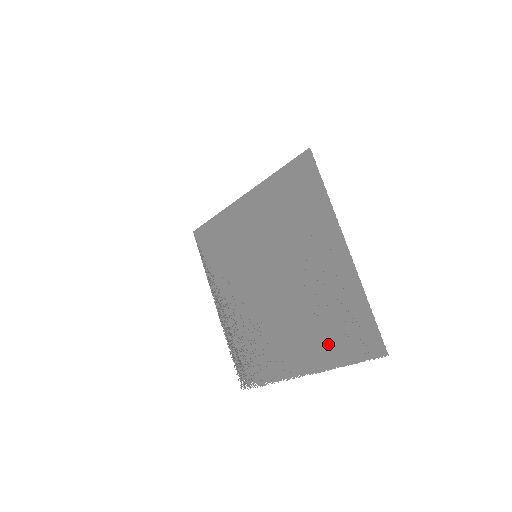
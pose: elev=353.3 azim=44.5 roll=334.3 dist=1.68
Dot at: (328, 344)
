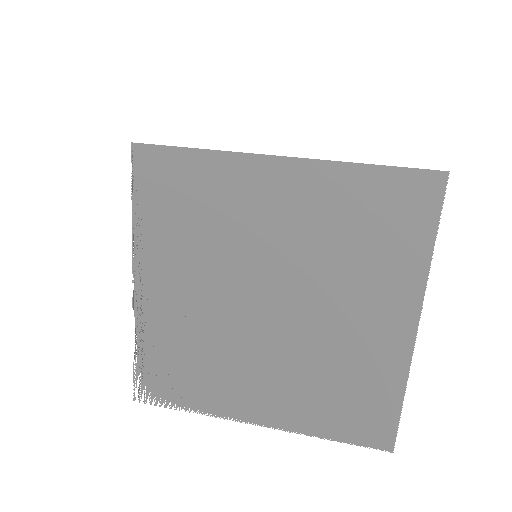
Dot at: (317, 410)
